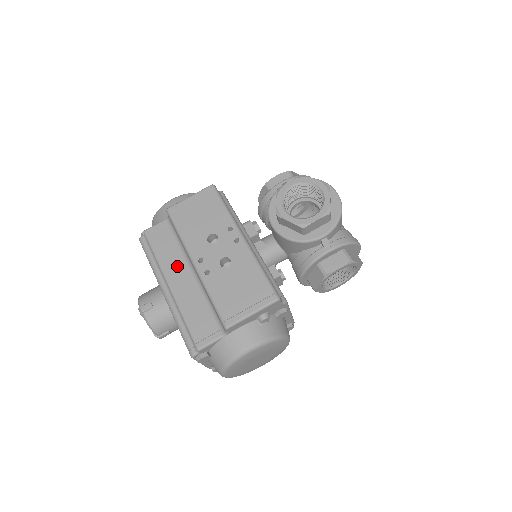
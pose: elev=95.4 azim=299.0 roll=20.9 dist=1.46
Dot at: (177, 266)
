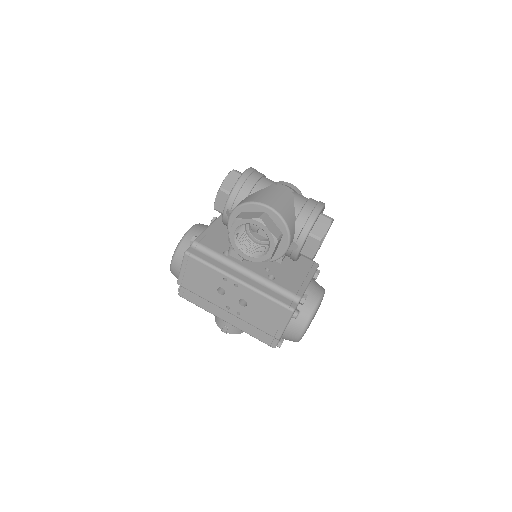
Dot at: (218, 308)
